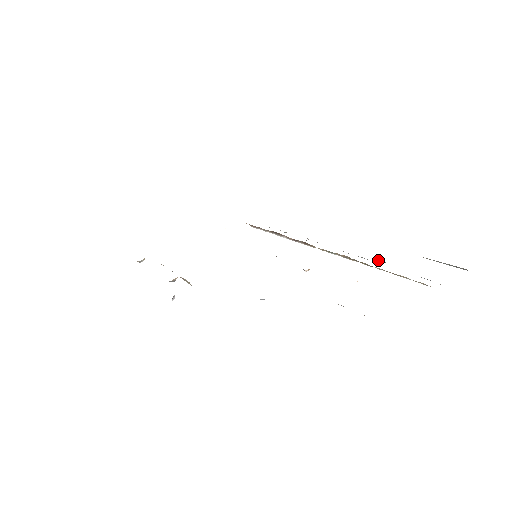
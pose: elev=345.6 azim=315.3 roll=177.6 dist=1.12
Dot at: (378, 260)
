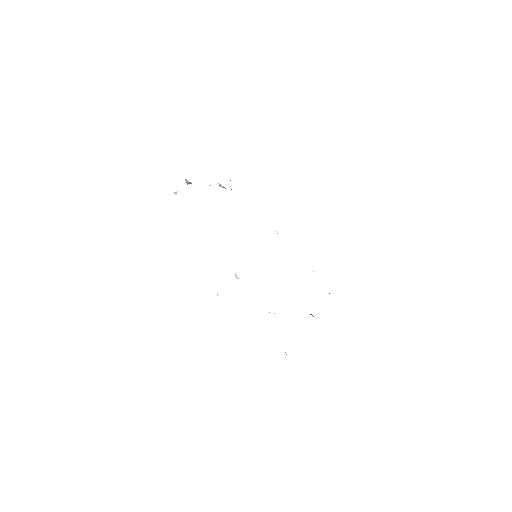
Dot at: occluded
